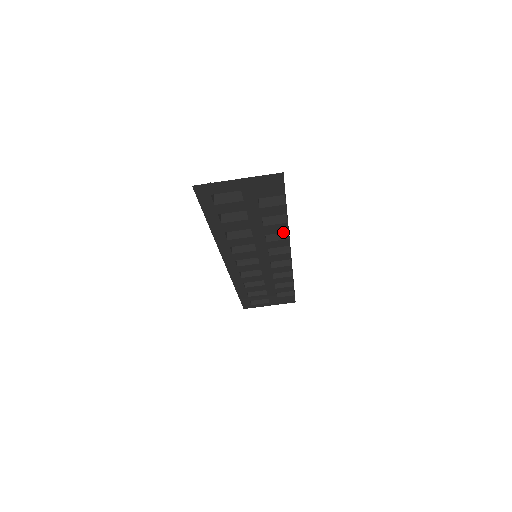
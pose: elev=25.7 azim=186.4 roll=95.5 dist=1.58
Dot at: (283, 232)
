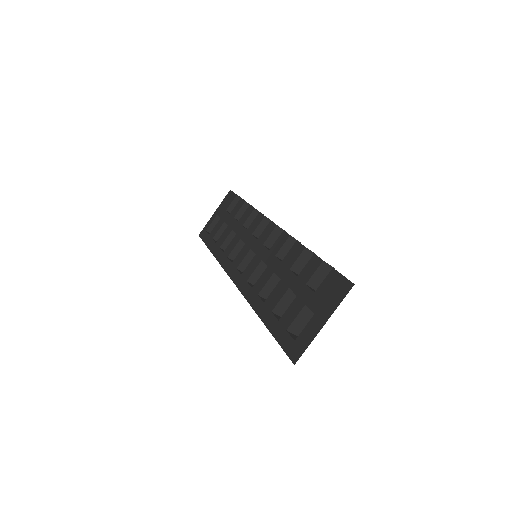
Dot at: occluded
